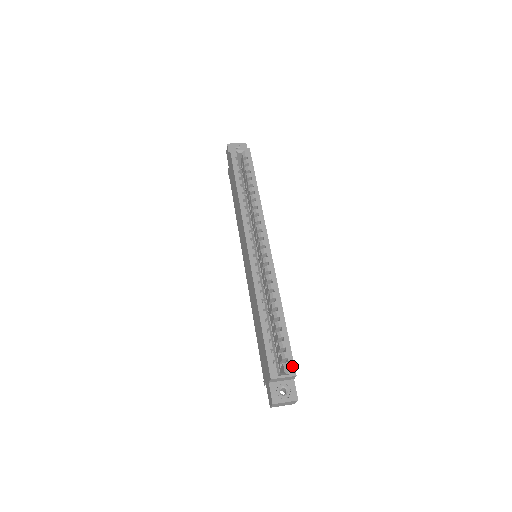
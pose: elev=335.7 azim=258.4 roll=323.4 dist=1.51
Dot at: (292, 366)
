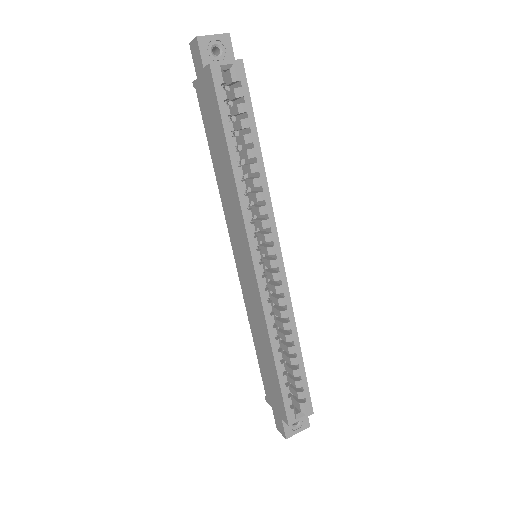
Dot at: (310, 405)
